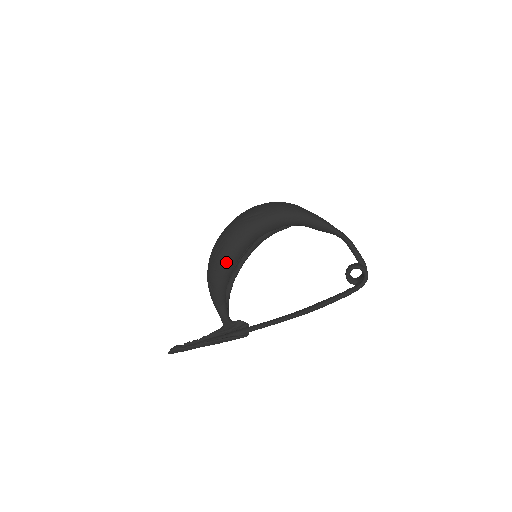
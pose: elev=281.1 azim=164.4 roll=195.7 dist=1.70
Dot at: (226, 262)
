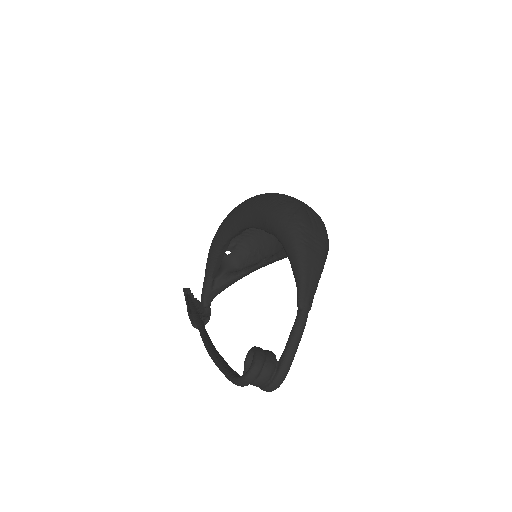
Dot at: (220, 229)
